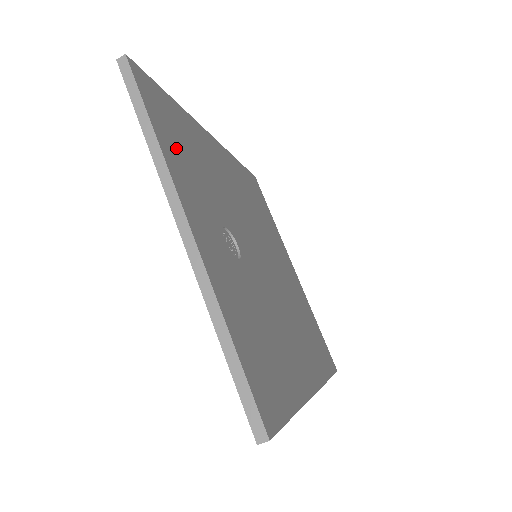
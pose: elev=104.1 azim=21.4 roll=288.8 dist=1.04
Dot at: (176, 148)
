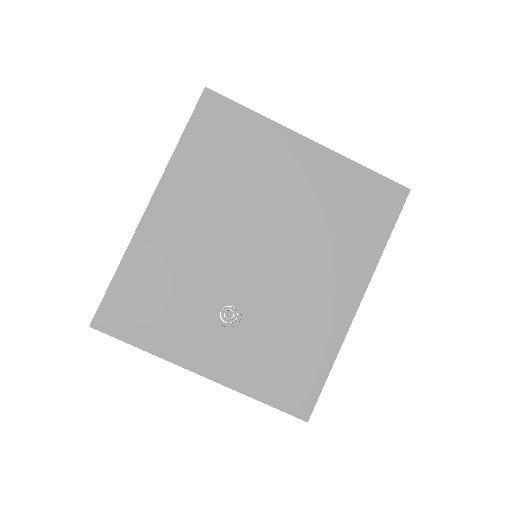
Dot at: (155, 325)
